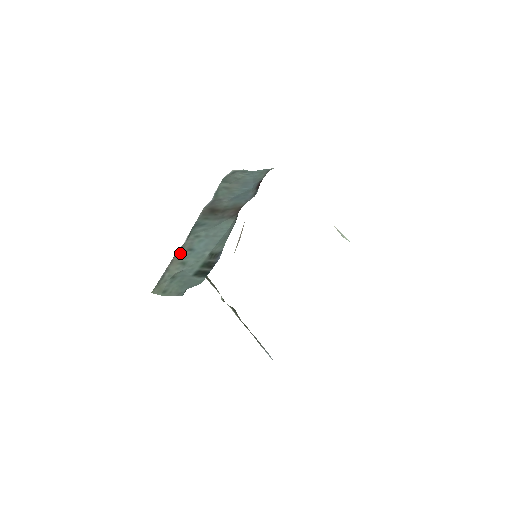
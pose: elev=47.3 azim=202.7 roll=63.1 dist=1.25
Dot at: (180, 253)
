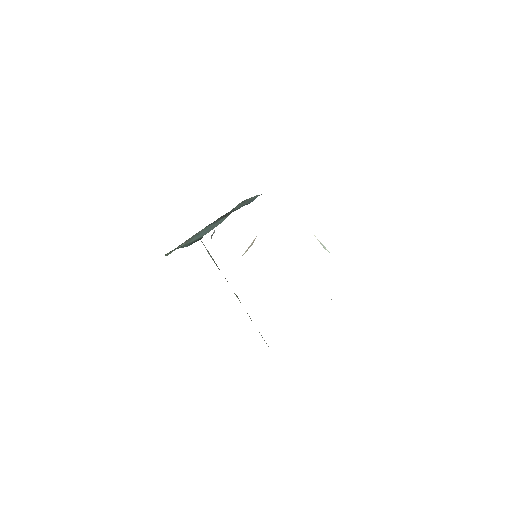
Dot at: (192, 237)
